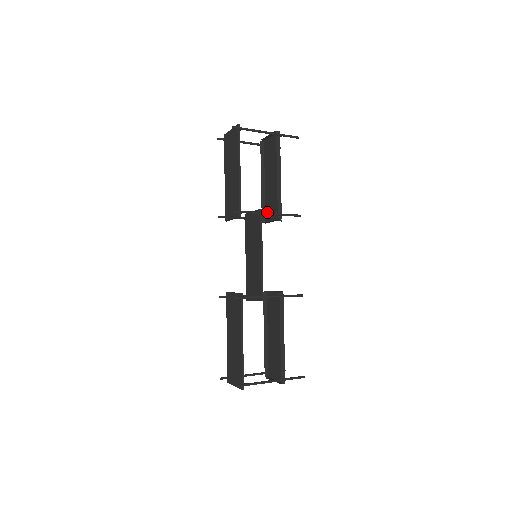
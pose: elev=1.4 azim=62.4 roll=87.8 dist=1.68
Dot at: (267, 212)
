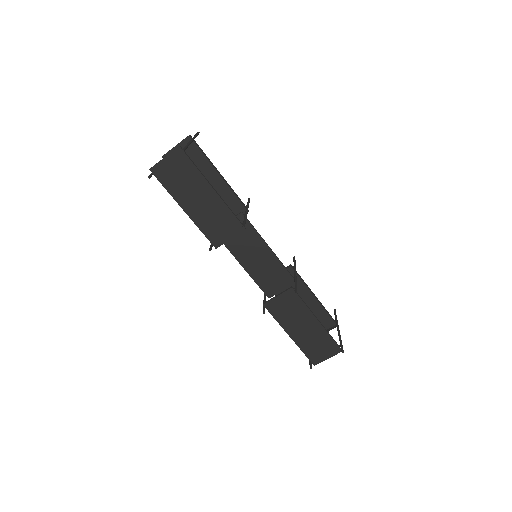
Dot at: occluded
